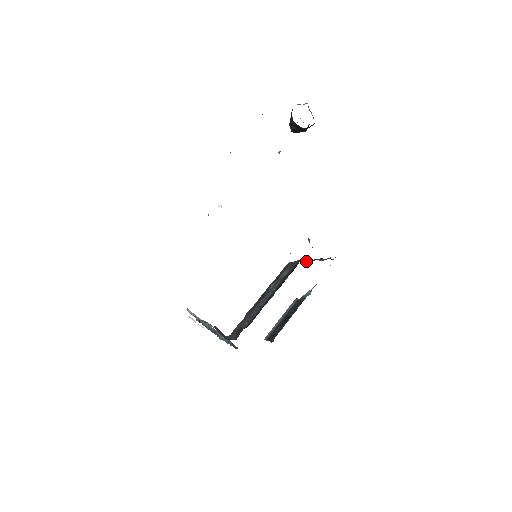
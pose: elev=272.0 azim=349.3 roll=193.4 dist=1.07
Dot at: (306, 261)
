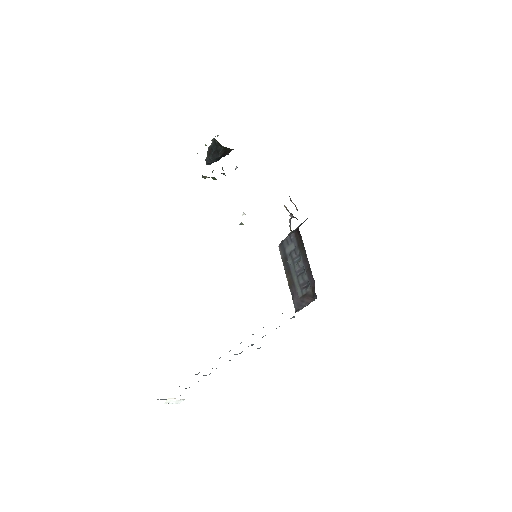
Dot at: occluded
